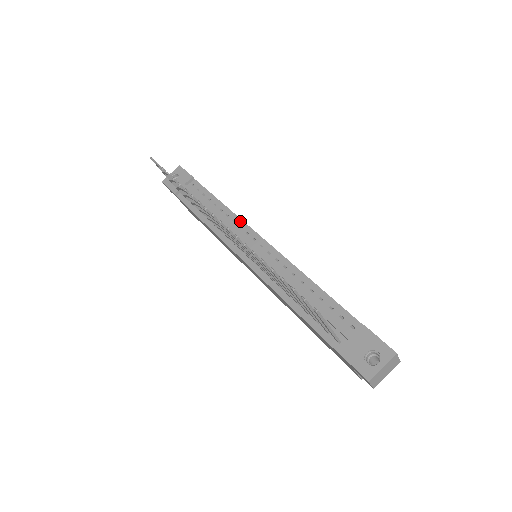
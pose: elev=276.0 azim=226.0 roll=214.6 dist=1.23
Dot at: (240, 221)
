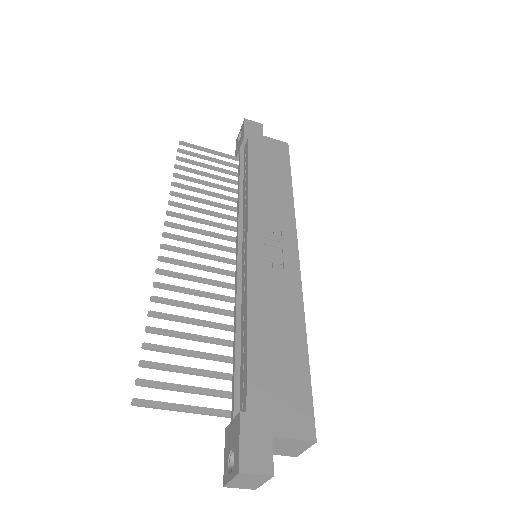
Dot at: (246, 209)
